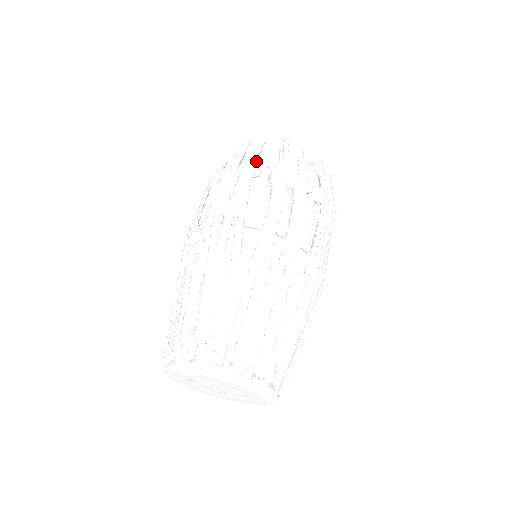
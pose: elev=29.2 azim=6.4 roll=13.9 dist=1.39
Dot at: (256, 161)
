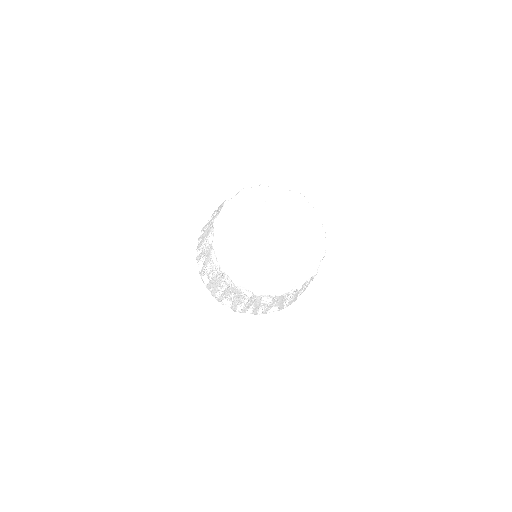
Dot at: occluded
